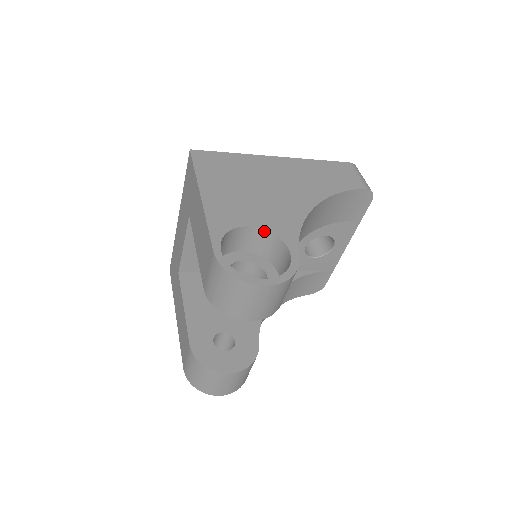
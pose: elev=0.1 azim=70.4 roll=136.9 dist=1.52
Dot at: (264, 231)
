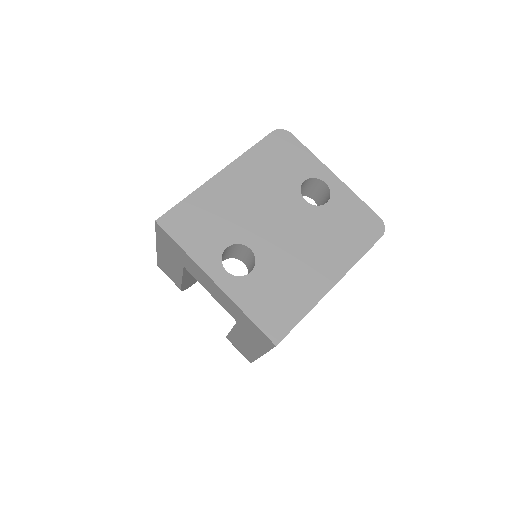
Dot at: occluded
